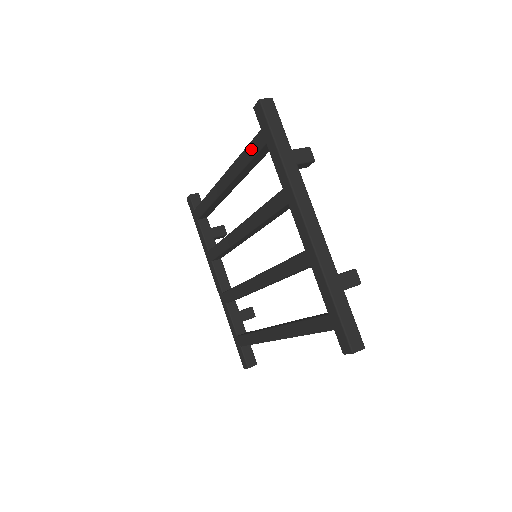
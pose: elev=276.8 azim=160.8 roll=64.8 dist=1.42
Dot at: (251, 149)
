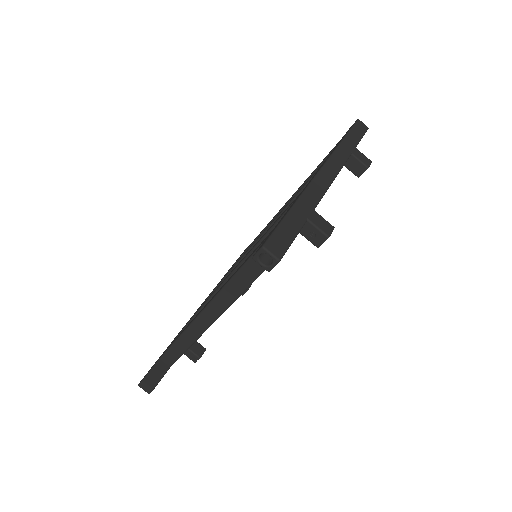
Dot at: (325, 157)
